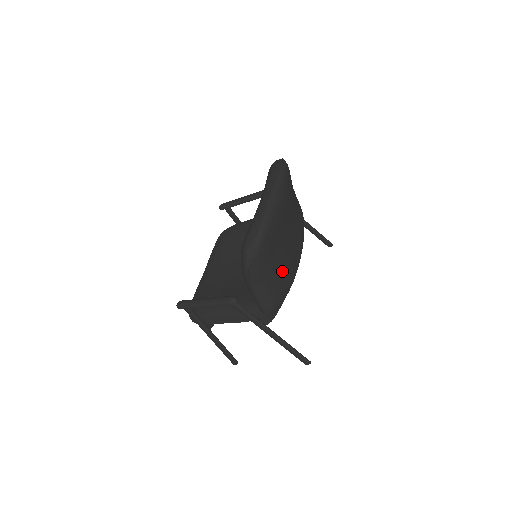
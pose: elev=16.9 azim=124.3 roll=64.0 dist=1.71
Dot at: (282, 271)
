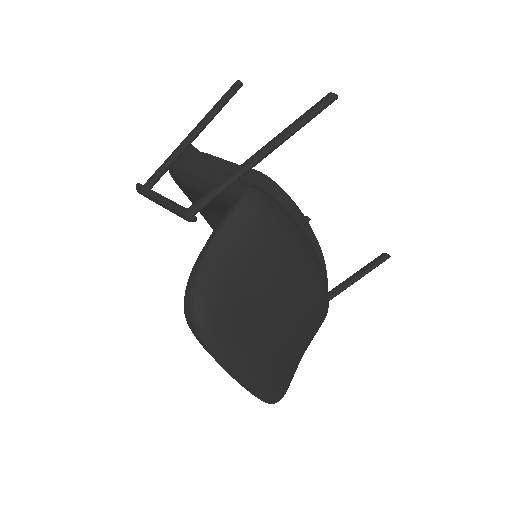
Dot at: (311, 327)
